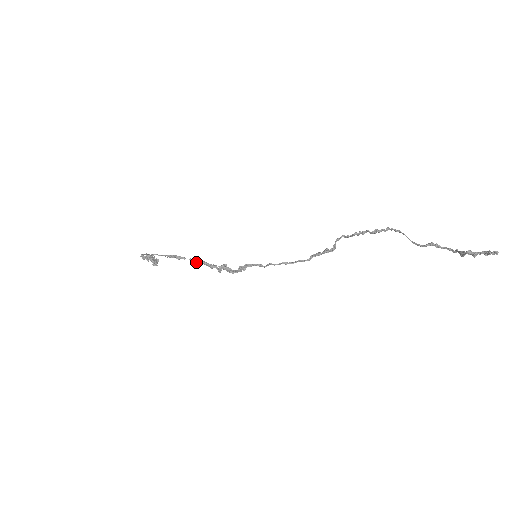
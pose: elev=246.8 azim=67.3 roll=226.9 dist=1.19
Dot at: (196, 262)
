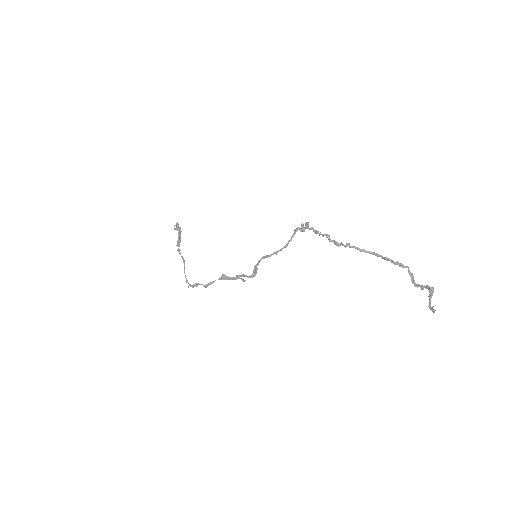
Dot at: (223, 275)
